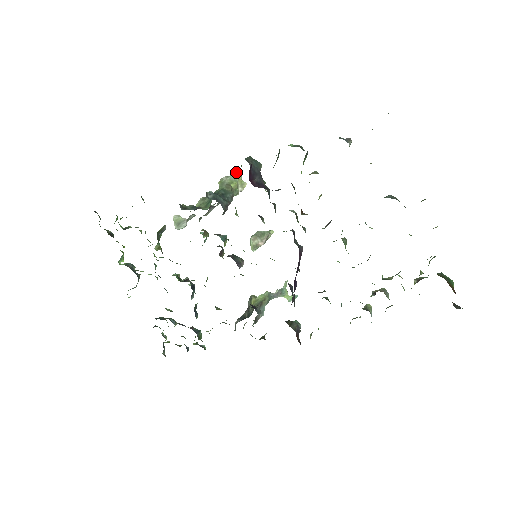
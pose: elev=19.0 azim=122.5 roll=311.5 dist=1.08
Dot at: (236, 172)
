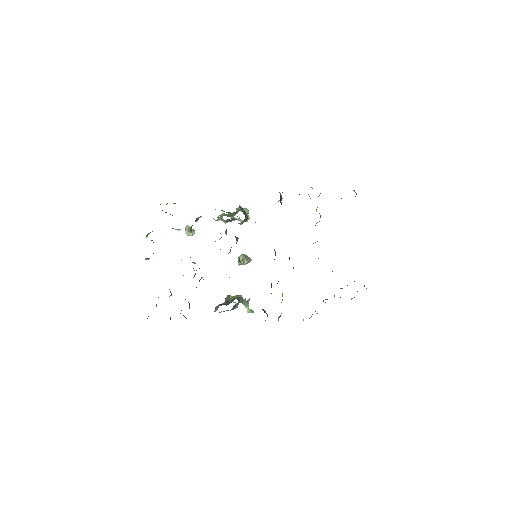
Dot at: occluded
